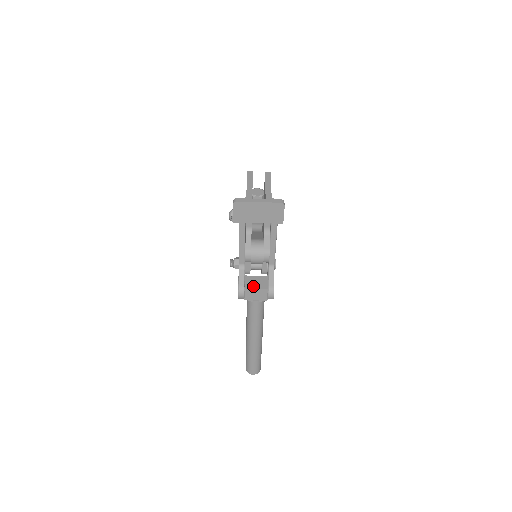
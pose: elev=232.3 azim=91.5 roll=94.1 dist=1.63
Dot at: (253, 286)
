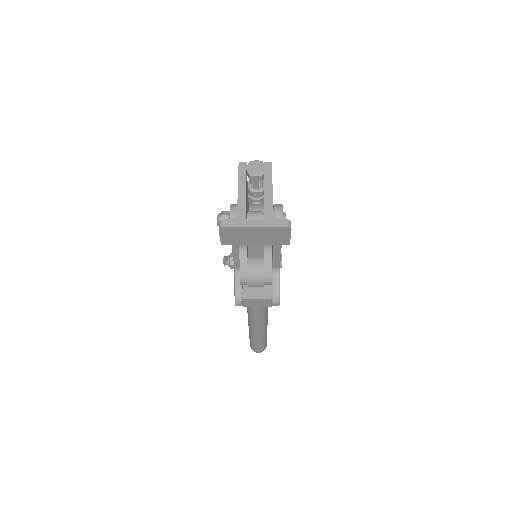
Dot at: (253, 295)
